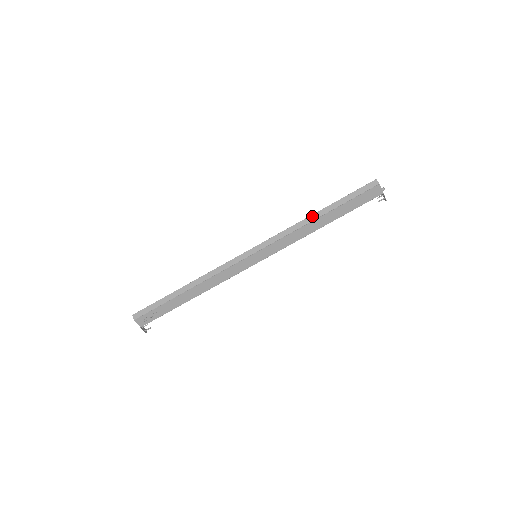
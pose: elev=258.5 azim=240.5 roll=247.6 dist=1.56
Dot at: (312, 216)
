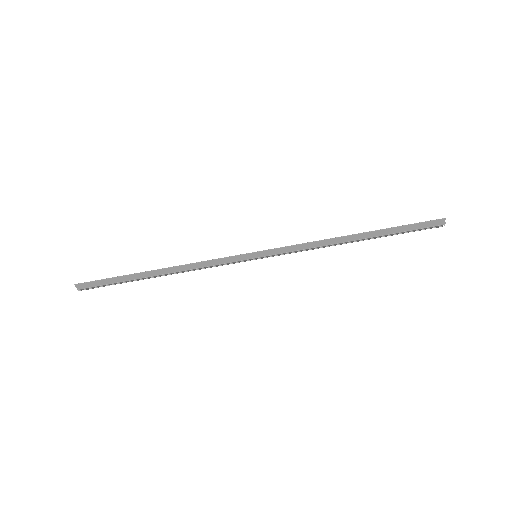
Dot at: (346, 237)
